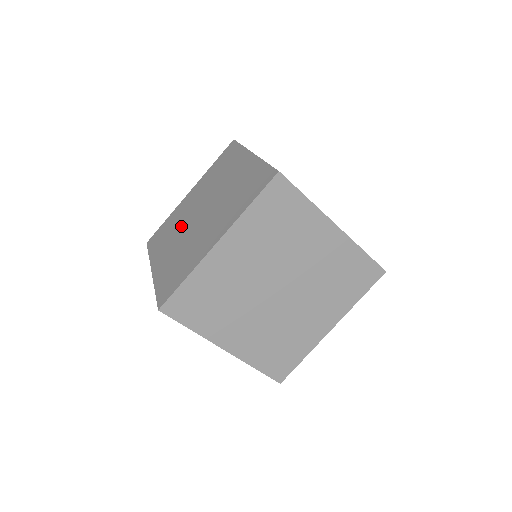
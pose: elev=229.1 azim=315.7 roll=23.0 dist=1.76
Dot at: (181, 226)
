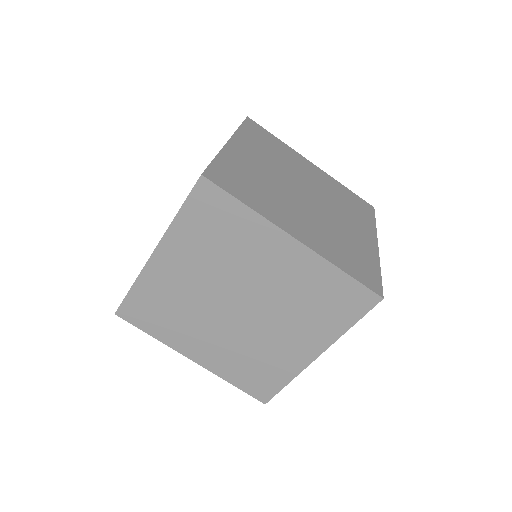
Dot at: occluded
